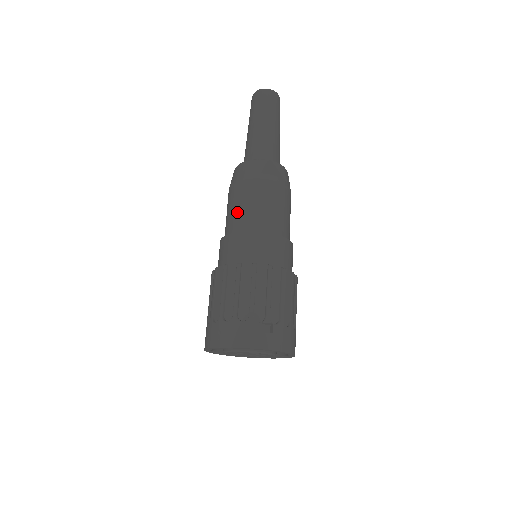
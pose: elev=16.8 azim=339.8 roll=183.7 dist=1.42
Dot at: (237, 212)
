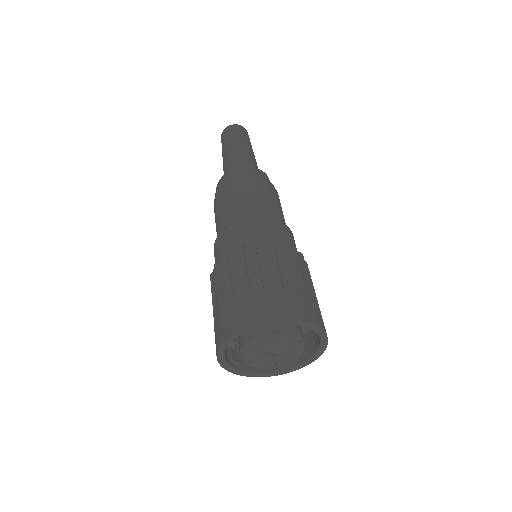
Dot at: (251, 202)
